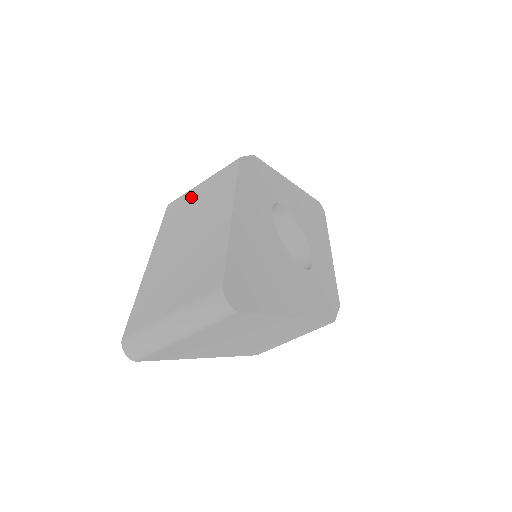
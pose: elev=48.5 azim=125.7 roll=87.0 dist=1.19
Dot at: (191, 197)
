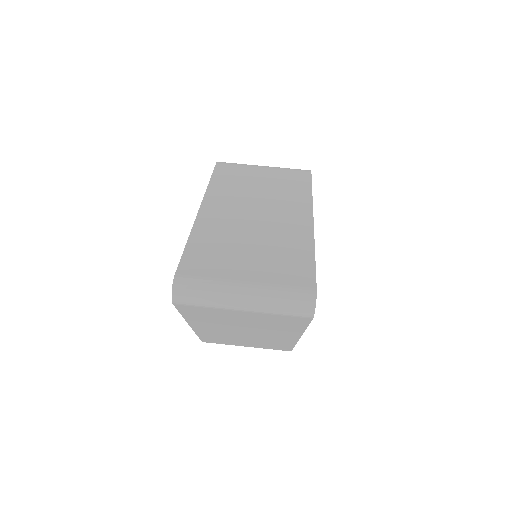
Dot at: (251, 173)
